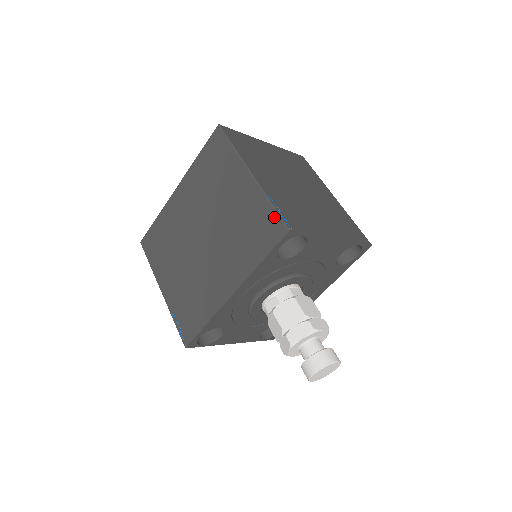
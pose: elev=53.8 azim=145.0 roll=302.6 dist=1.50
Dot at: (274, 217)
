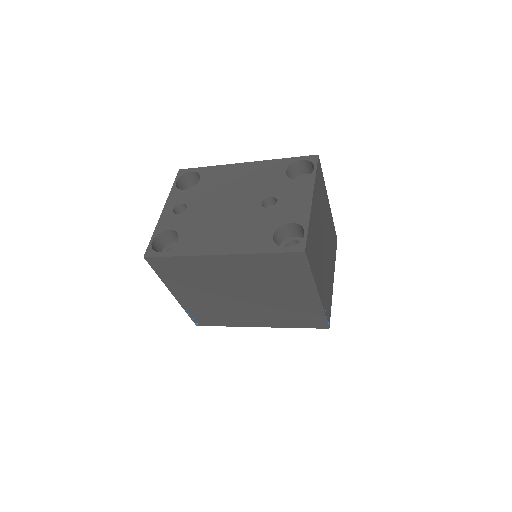
Dot at: (322, 320)
